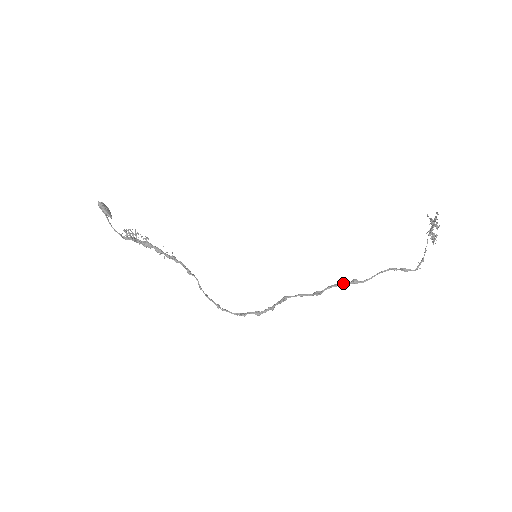
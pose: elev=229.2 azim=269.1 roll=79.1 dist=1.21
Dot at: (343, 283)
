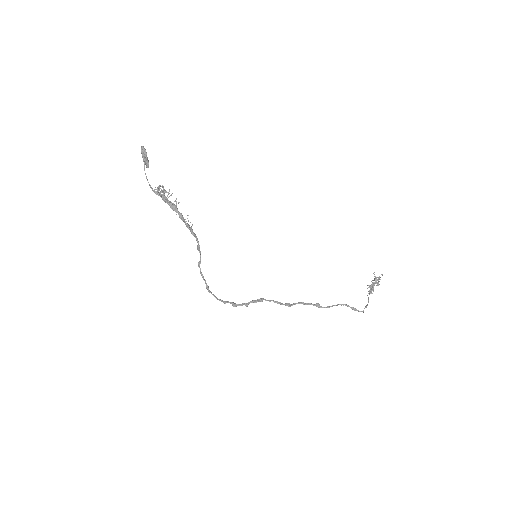
Dot at: (309, 303)
